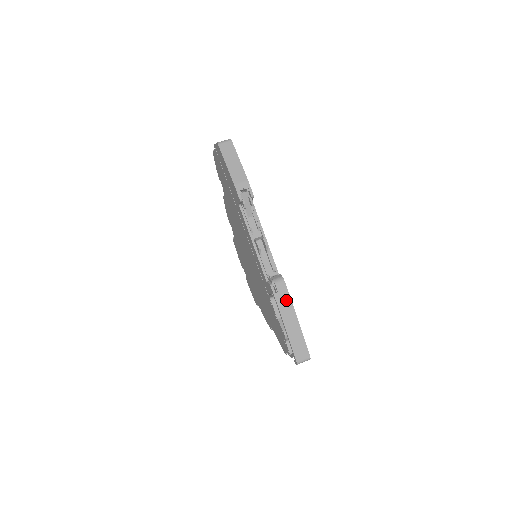
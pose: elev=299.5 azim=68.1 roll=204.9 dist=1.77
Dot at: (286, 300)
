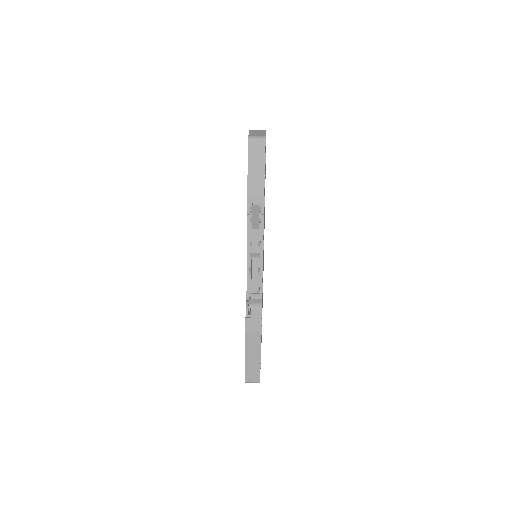
Dot at: (256, 328)
